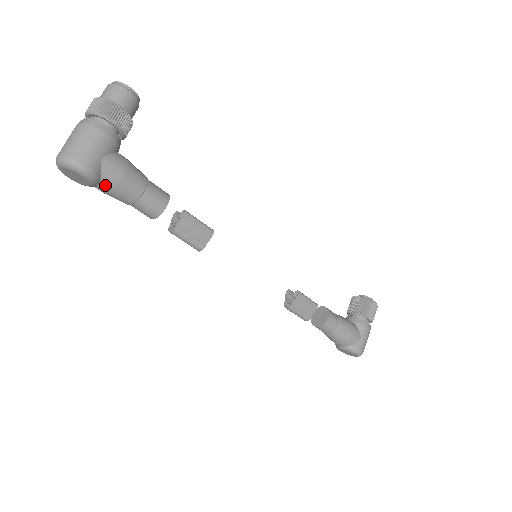
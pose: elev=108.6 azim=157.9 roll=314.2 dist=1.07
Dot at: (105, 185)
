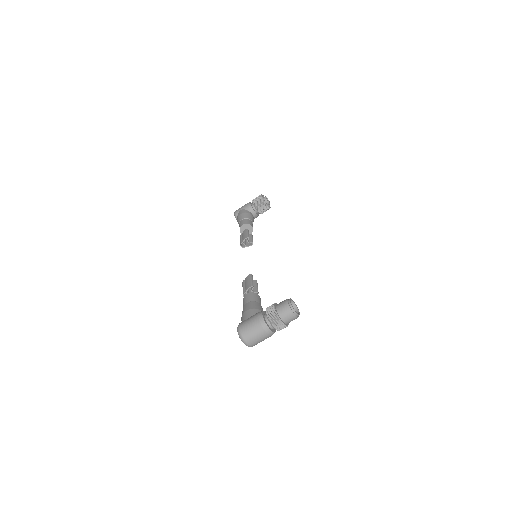
Dot at: occluded
